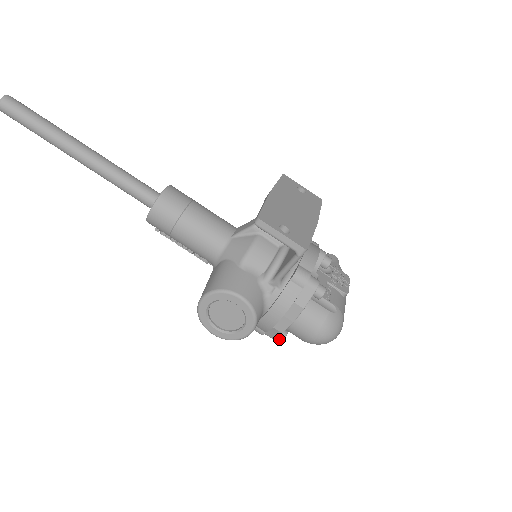
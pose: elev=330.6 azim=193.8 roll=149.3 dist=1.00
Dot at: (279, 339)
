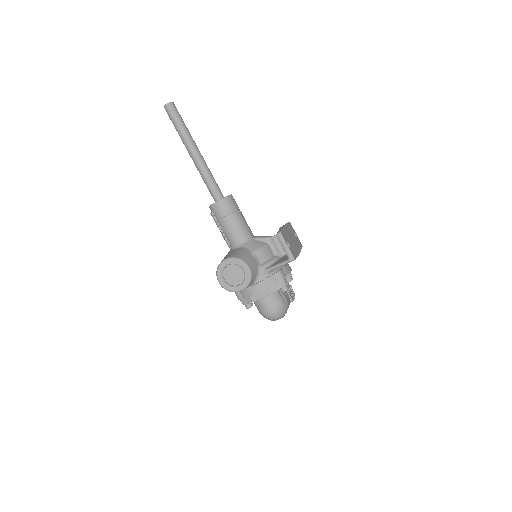
Dot at: (247, 306)
